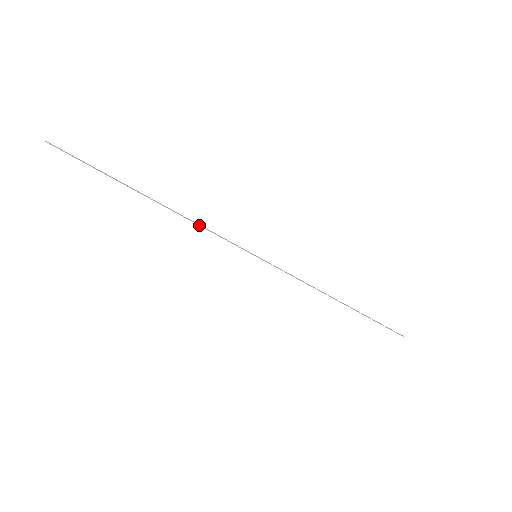
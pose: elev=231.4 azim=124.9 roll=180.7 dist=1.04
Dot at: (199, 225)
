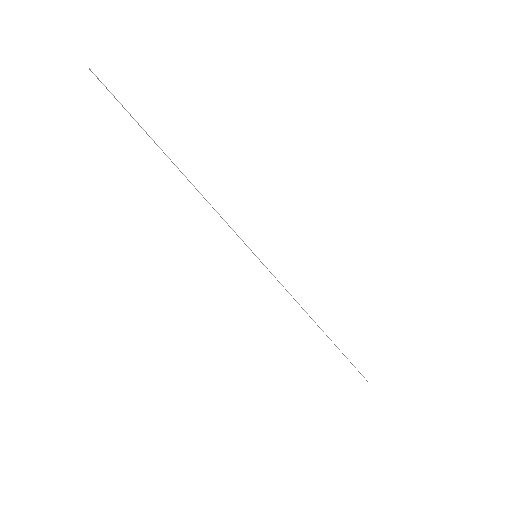
Dot at: (212, 207)
